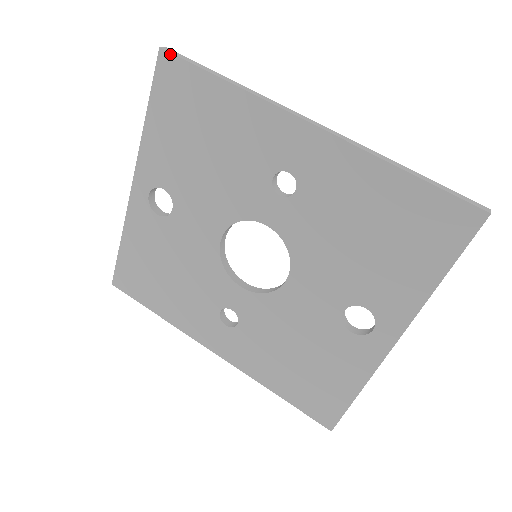
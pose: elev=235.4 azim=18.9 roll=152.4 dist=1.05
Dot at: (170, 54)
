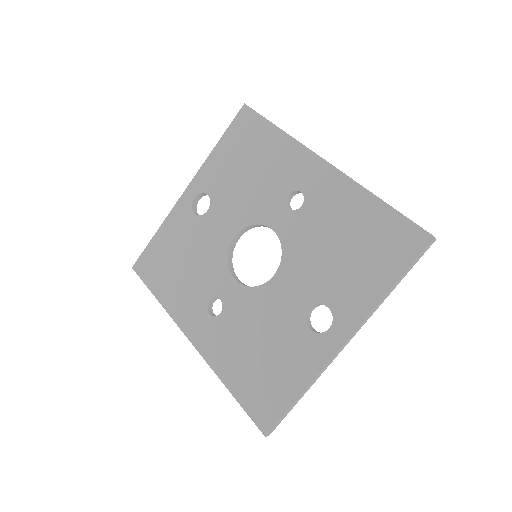
Dot at: (250, 108)
